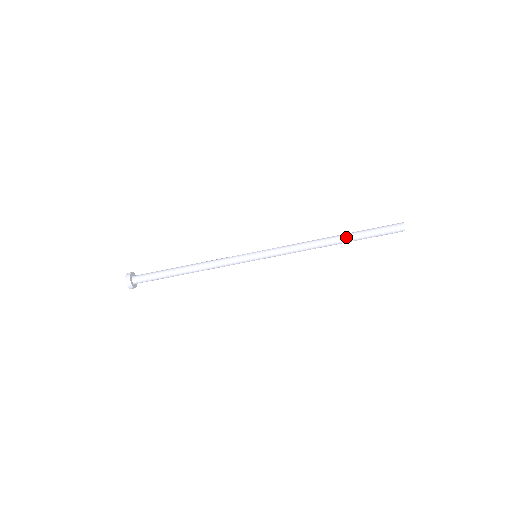
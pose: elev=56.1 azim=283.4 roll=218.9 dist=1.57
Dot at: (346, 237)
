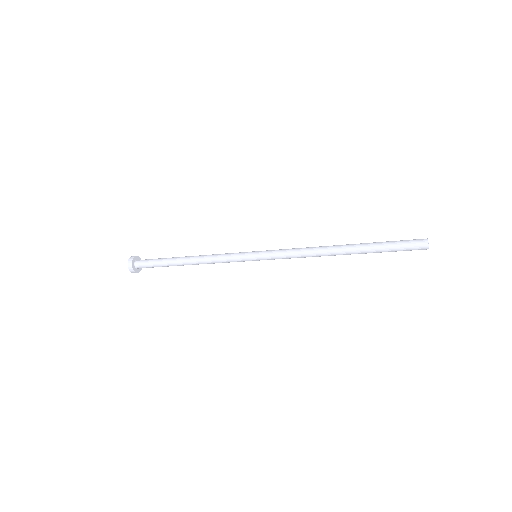
Dot at: (356, 250)
